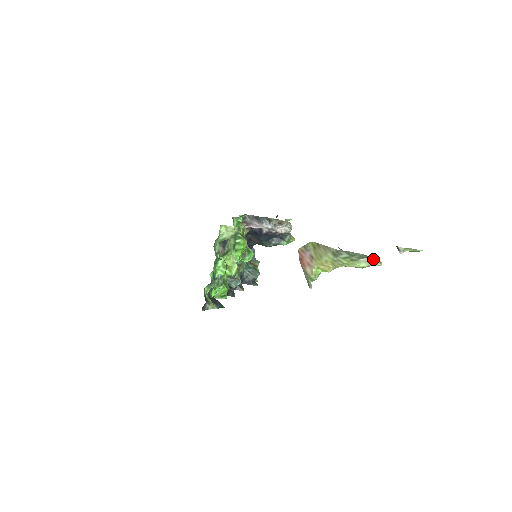
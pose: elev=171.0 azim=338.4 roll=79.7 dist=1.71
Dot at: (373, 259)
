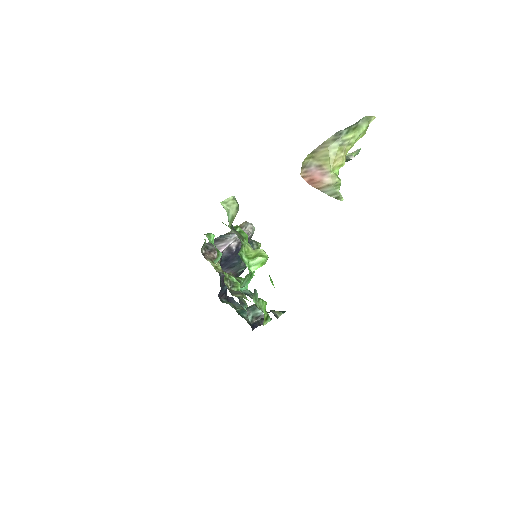
Dot at: (365, 117)
